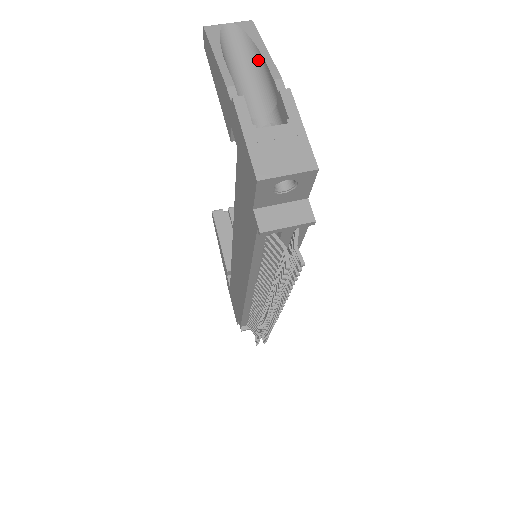
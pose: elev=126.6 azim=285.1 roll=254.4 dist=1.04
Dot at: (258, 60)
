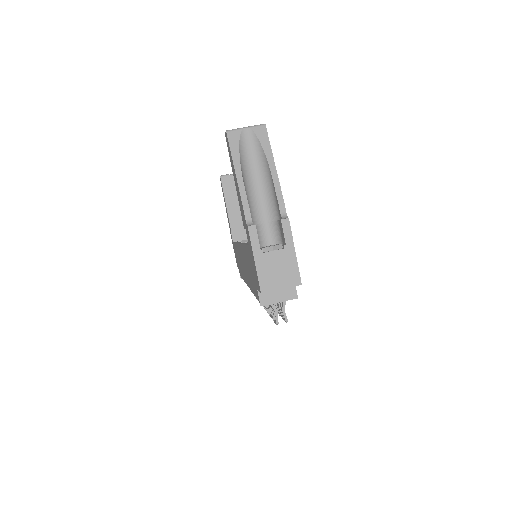
Dot at: (268, 172)
